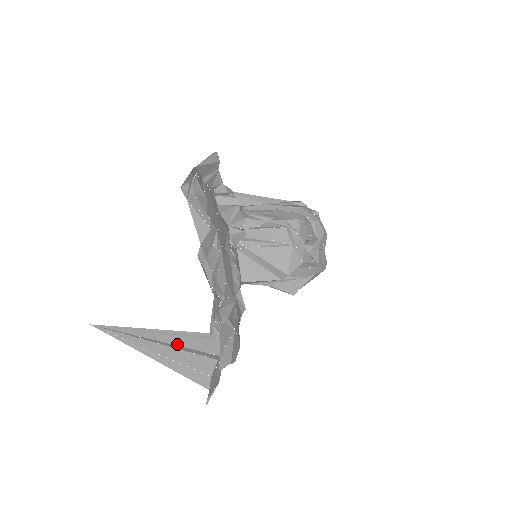
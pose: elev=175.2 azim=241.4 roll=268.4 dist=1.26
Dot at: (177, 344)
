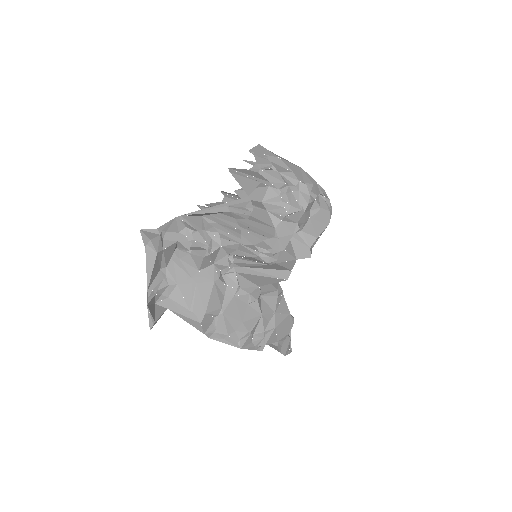
Dot at: occluded
